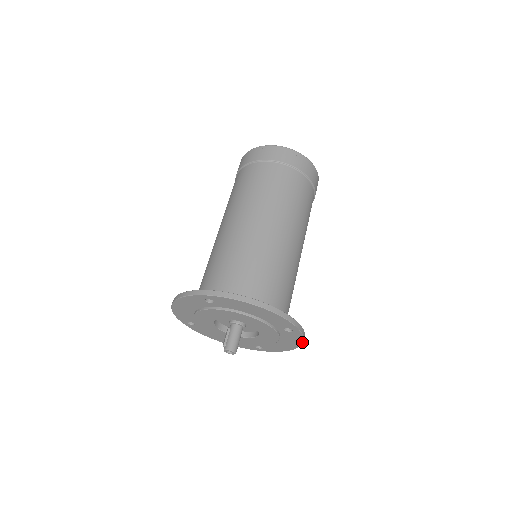
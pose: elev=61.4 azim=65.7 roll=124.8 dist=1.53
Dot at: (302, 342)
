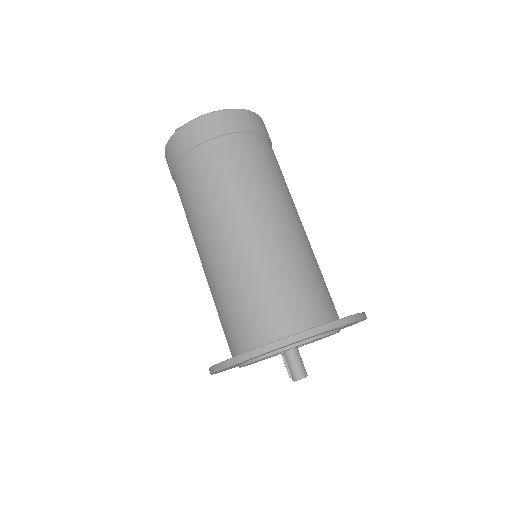
Dot at: occluded
